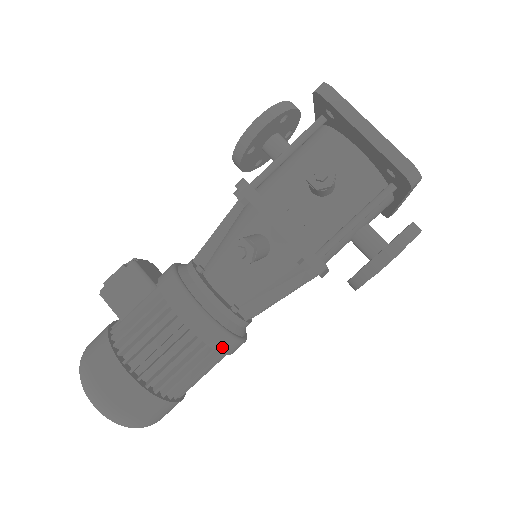
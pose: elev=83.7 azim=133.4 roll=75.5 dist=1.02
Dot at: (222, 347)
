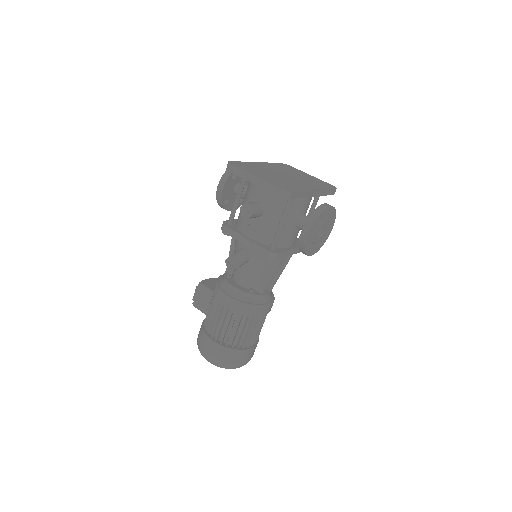
Dot at: (253, 313)
